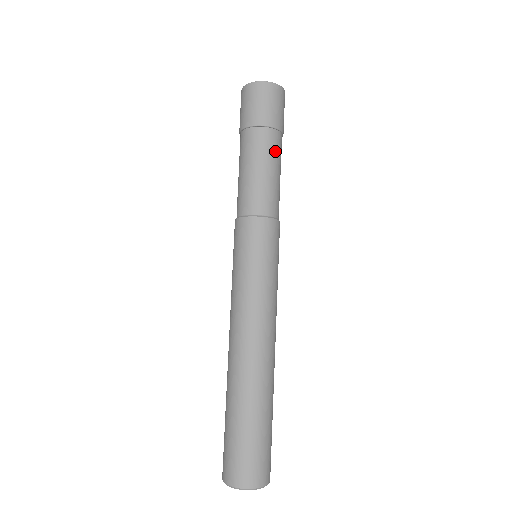
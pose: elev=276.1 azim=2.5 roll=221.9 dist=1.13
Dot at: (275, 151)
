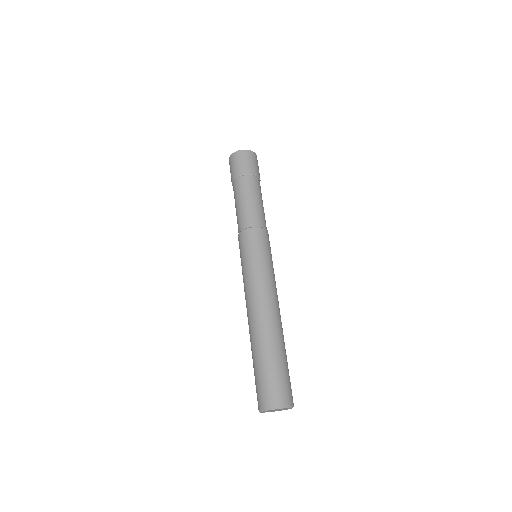
Dot at: (250, 188)
